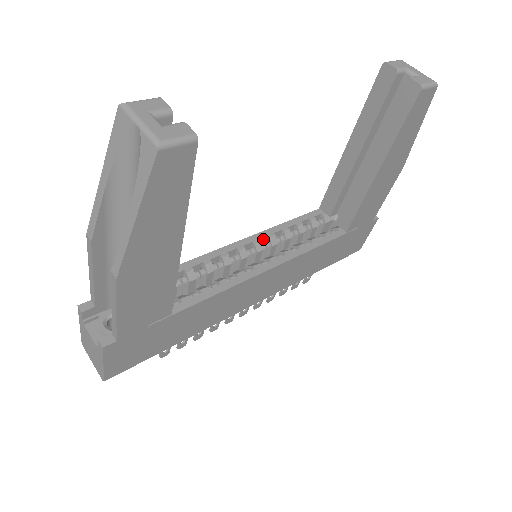
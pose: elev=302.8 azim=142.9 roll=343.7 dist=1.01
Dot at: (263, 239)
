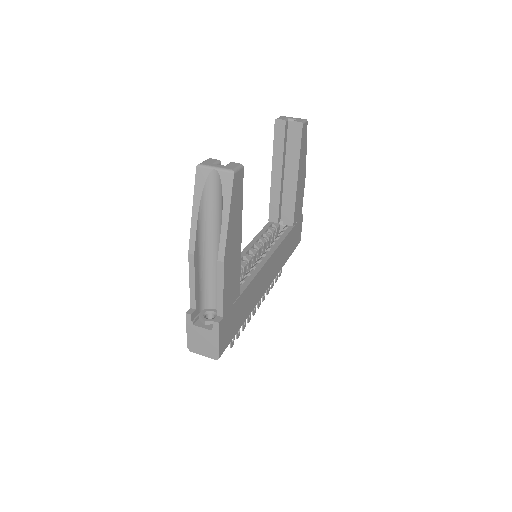
Dot at: (252, 247)
